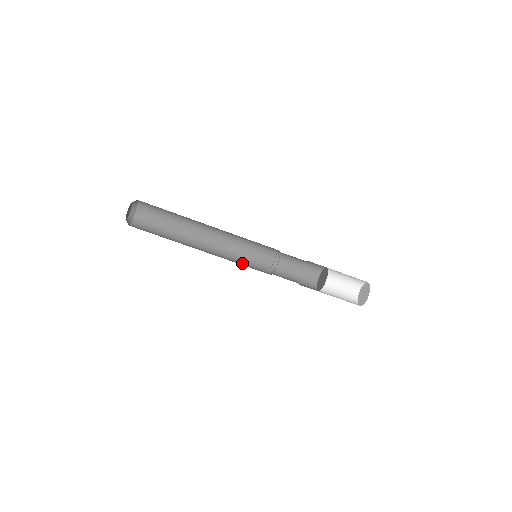
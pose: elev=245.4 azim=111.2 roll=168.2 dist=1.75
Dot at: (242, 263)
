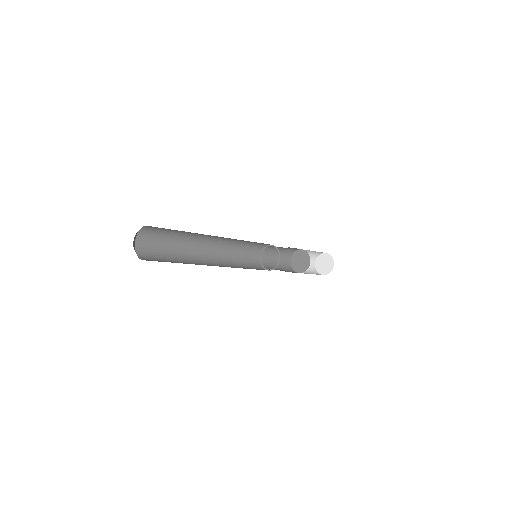
Dot at: (241, 263)
